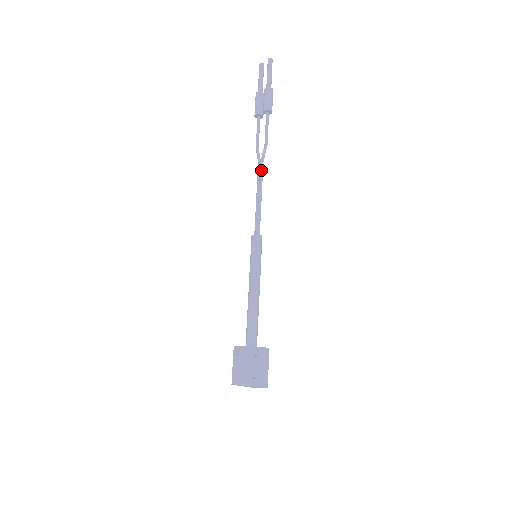
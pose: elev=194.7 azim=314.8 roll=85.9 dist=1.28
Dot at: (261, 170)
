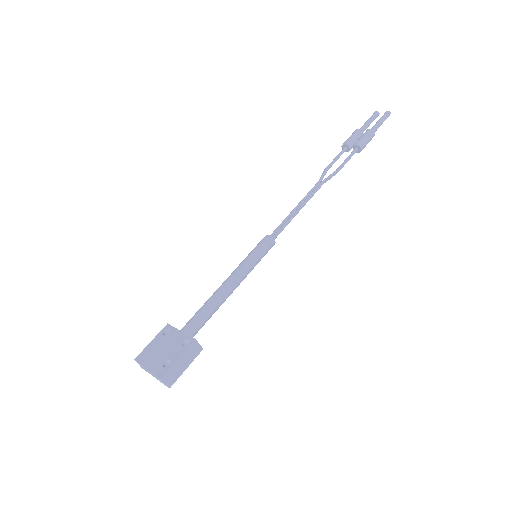
Dot at: (317, 188)
